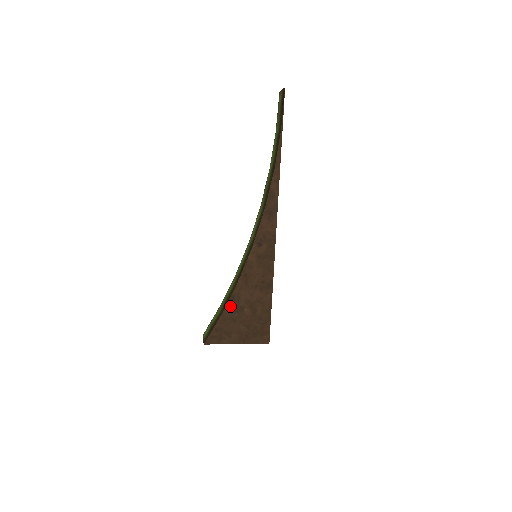
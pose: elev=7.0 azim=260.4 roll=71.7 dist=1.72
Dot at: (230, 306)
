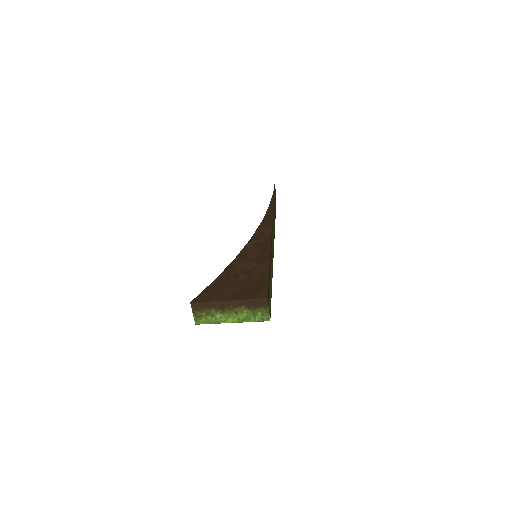
Dot at: (224, 274)
